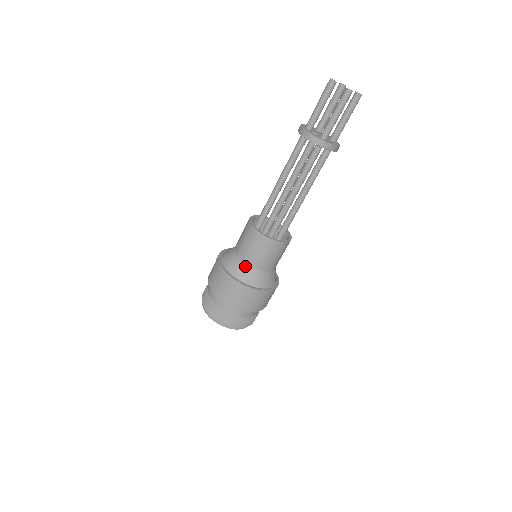
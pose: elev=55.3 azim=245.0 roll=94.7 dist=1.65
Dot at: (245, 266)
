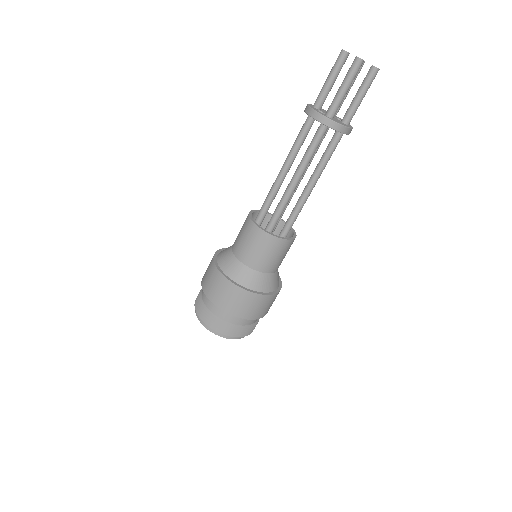
Dot at: (237, 262)
